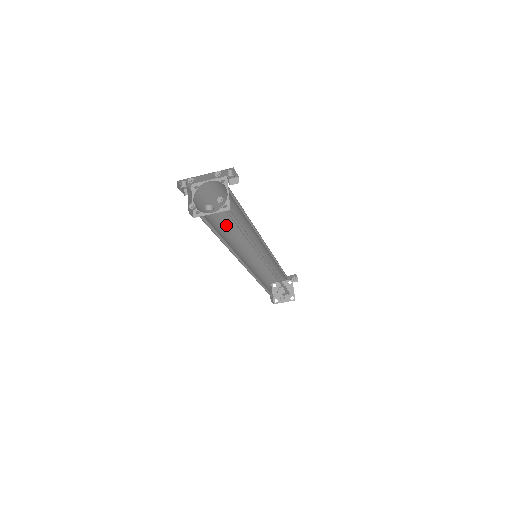
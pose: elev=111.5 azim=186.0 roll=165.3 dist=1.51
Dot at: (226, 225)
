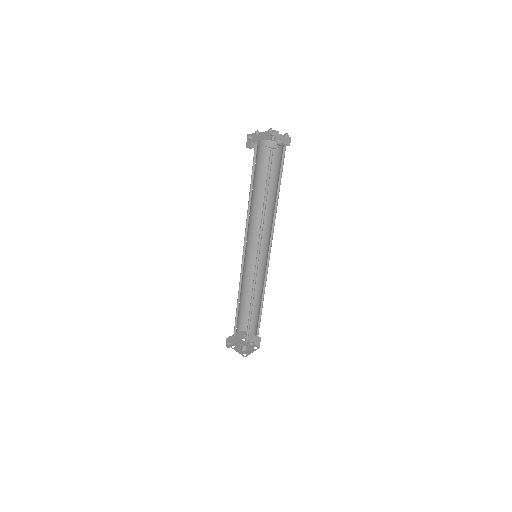
Dot at: (250, 205)
